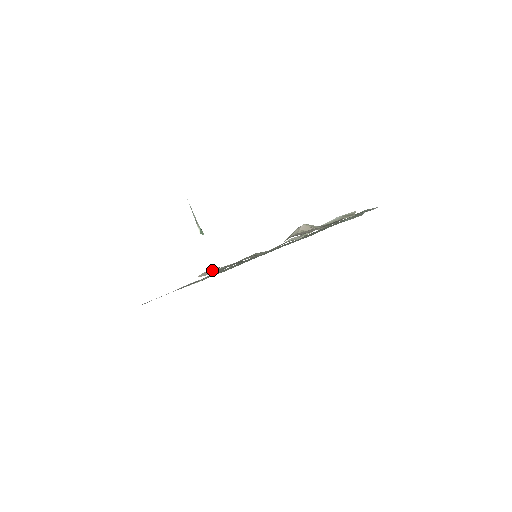
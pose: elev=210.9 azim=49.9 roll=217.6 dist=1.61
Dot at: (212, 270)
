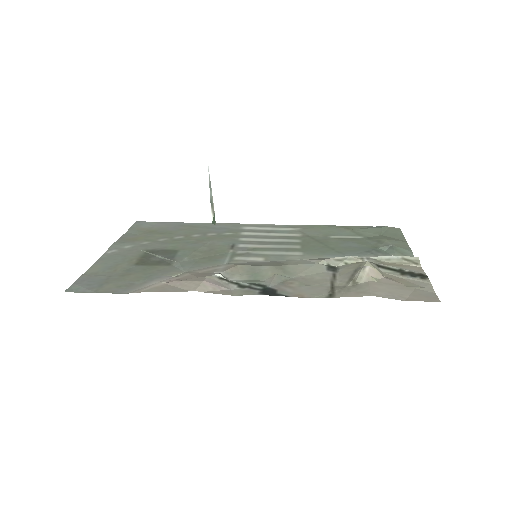
Dot at: (213, 278)
